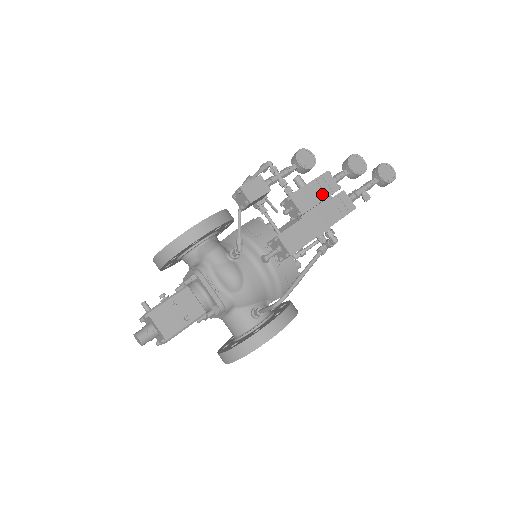
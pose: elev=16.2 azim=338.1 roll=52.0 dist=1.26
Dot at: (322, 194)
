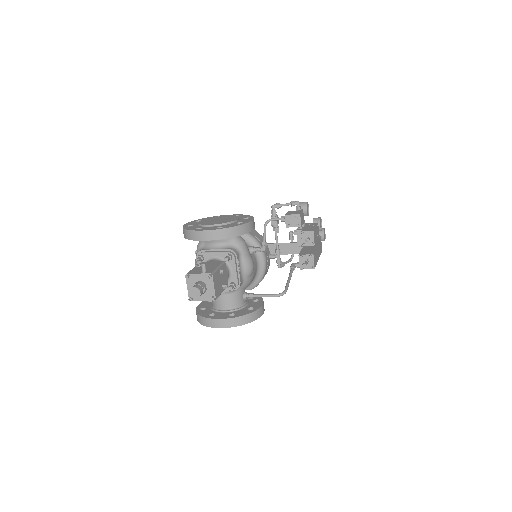
Dot at: (317, 236)
